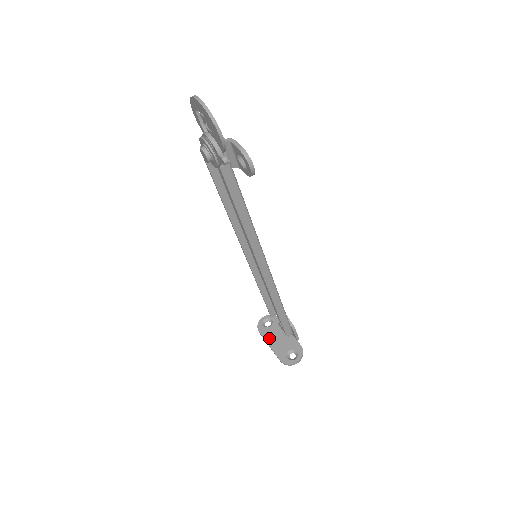
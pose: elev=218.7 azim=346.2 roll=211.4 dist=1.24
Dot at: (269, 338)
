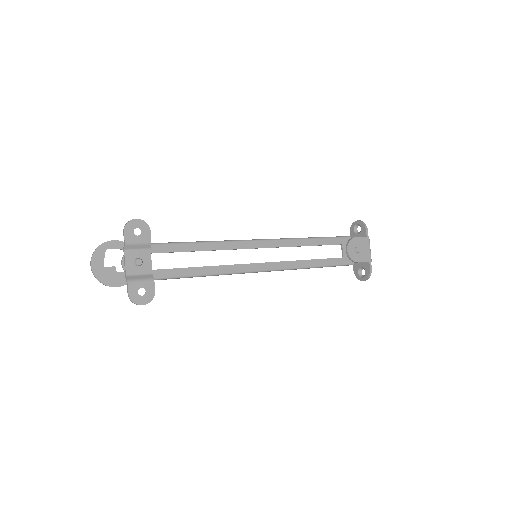
Dot at: occluded
